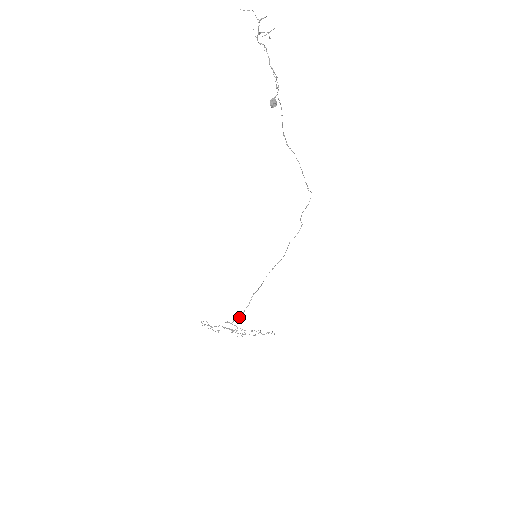
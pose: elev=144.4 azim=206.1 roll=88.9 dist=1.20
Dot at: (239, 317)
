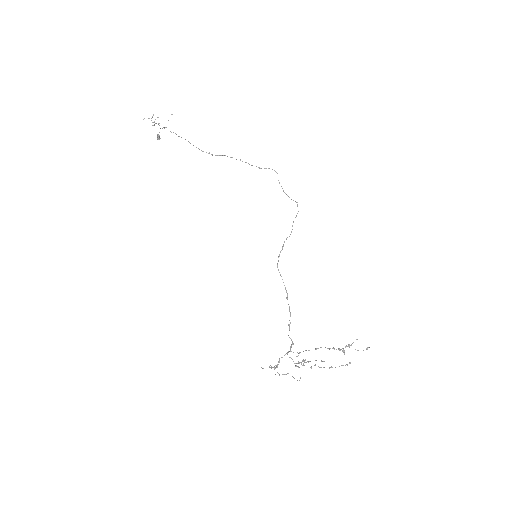
Dot at: occluded
